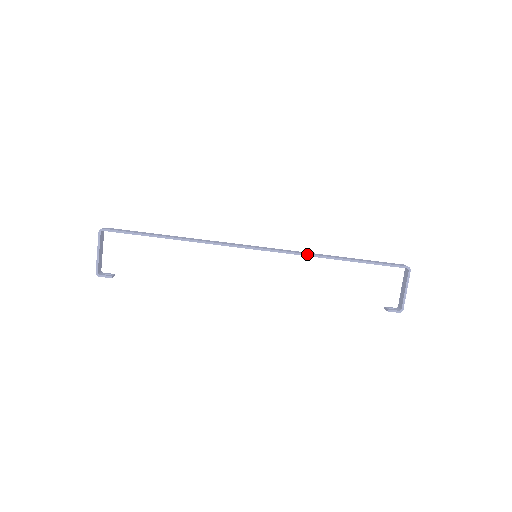
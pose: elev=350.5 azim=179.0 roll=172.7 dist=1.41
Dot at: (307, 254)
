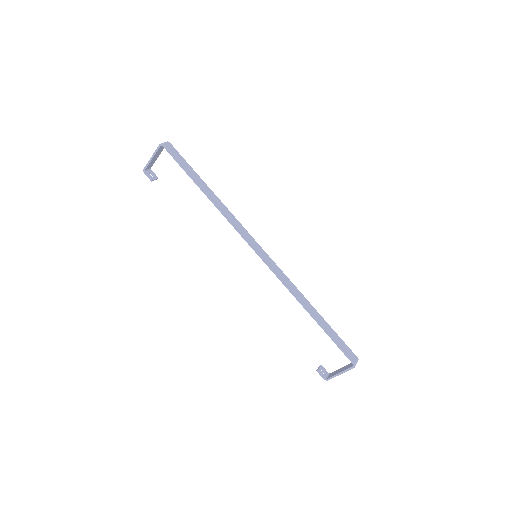
Dot at: (290, 290)
